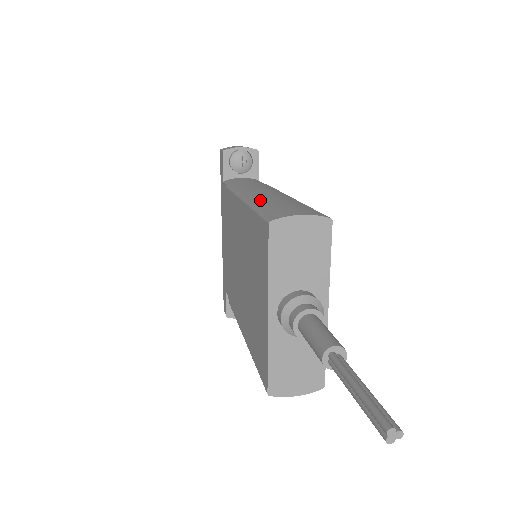
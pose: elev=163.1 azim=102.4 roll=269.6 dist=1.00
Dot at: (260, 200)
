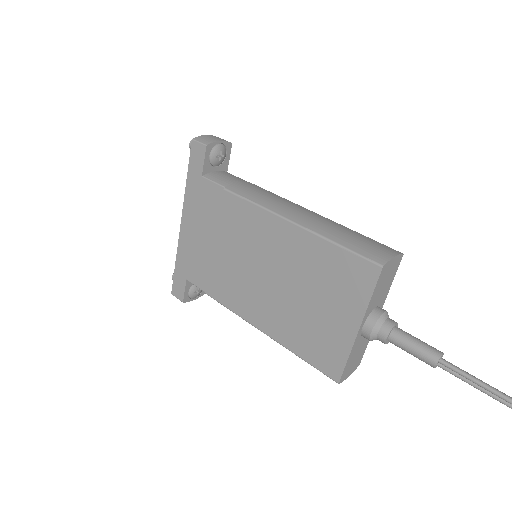
Dot at: (321, 228)
